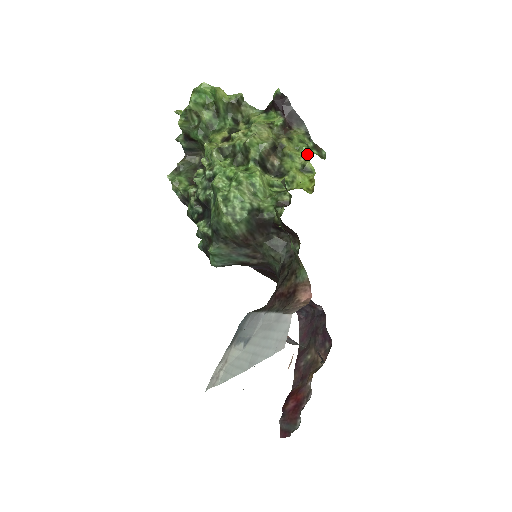
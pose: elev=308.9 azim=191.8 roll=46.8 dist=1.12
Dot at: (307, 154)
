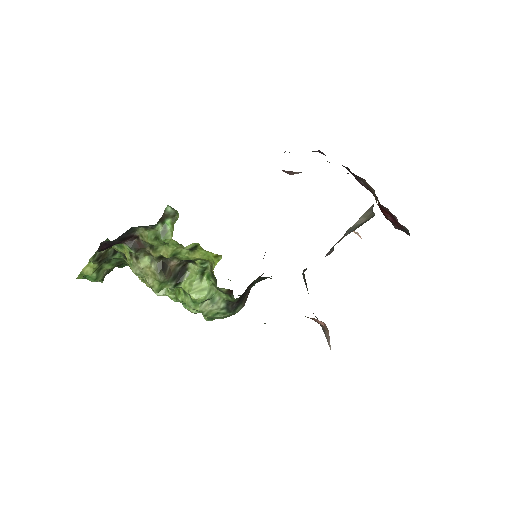
Dot at: (174, 242)
